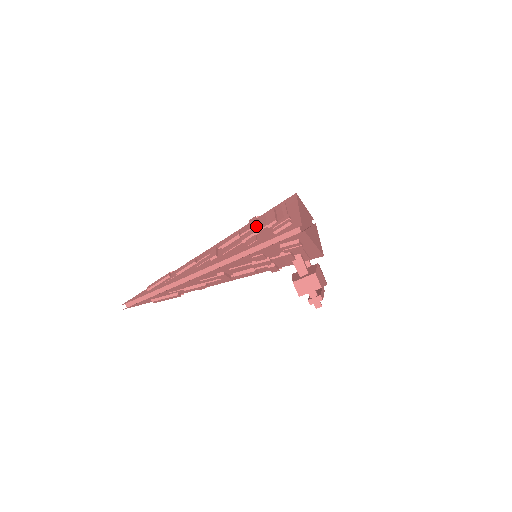
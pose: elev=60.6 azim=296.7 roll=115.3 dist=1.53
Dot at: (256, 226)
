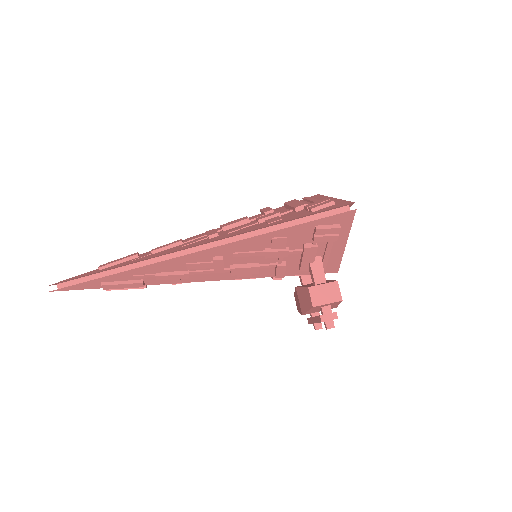
Dot at: occluded
